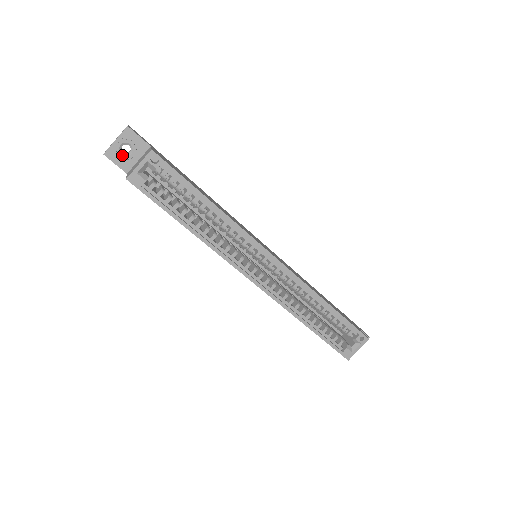
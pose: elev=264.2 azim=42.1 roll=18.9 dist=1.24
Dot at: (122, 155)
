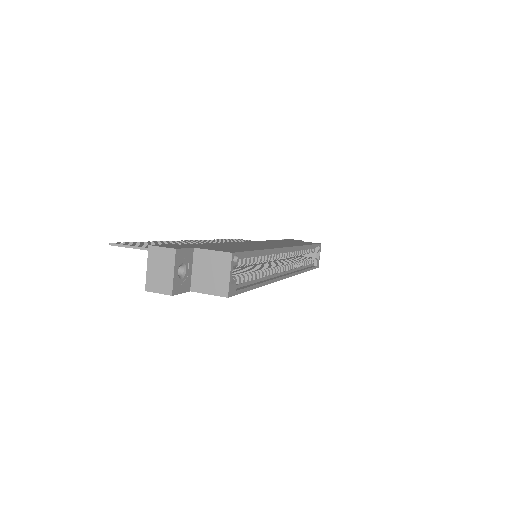
Dot at: (182, 280)
